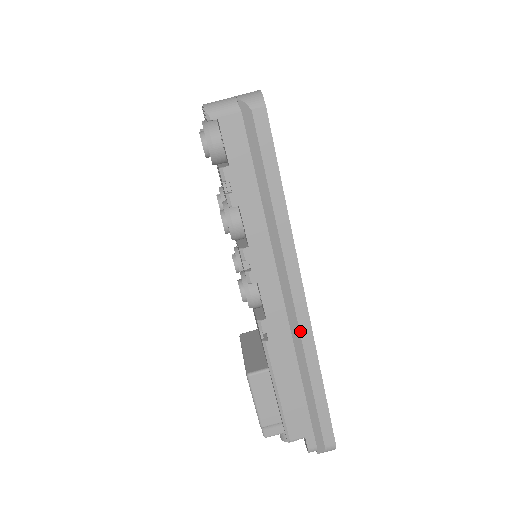
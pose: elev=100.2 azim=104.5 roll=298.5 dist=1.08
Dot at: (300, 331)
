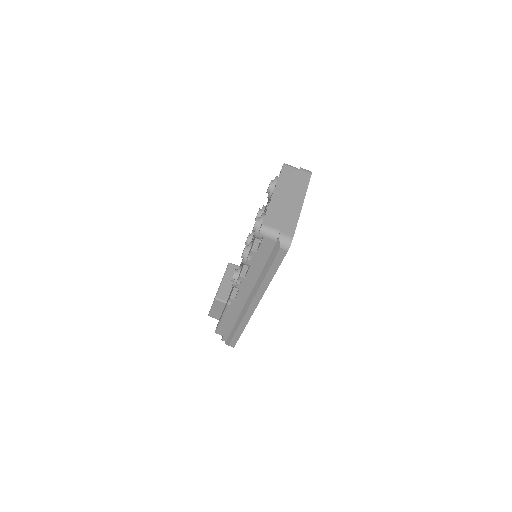
Dot at: (246, 314)
